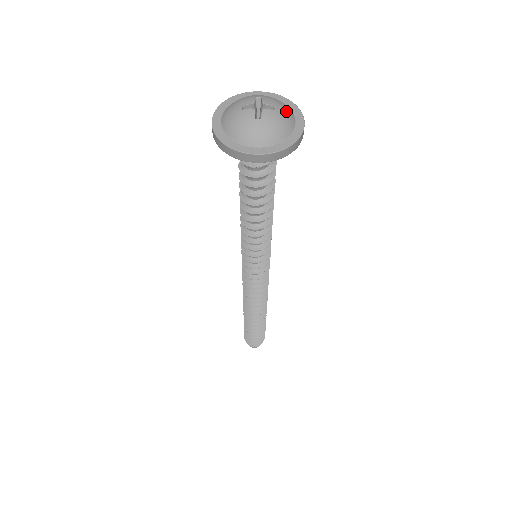
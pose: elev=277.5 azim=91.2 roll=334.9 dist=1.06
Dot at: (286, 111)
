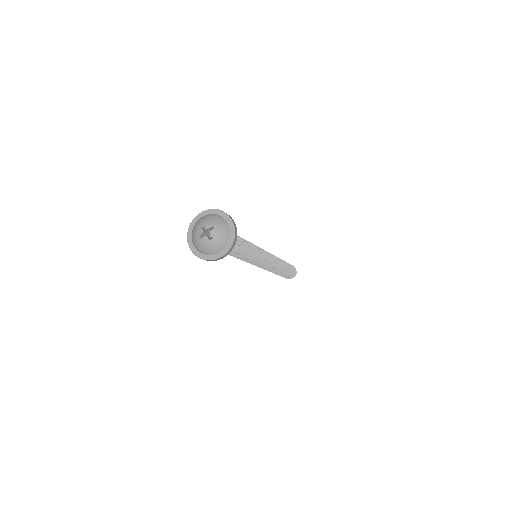
Dot at: (219, 222)
